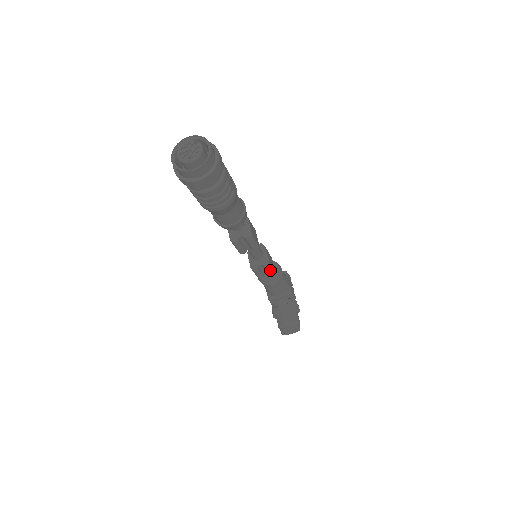
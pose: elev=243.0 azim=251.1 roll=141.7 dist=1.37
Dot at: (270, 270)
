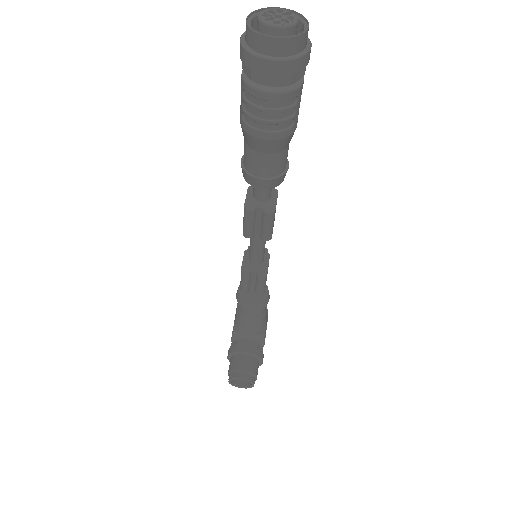
Dot at: (262, 285)
